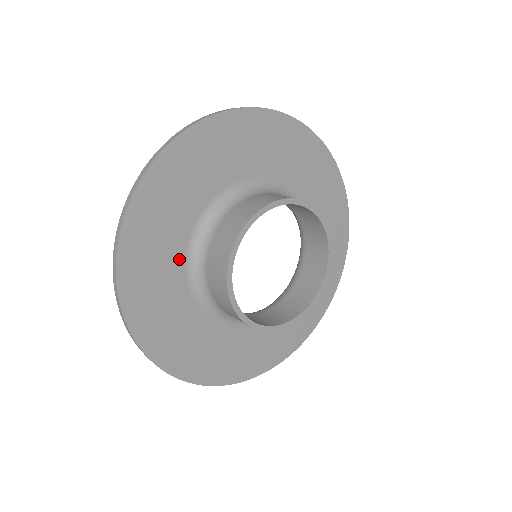
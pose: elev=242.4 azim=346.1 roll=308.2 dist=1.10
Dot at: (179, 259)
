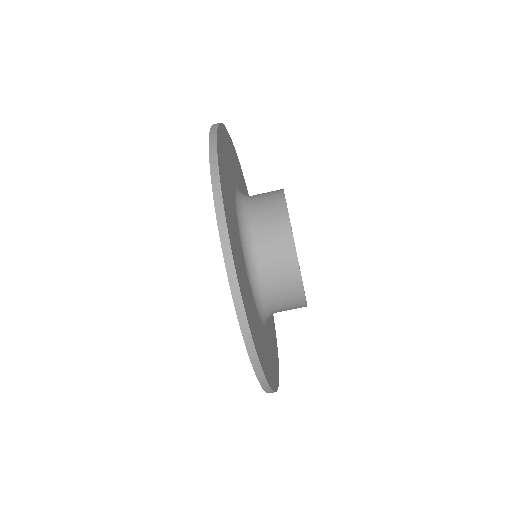
Dot at: (246, 276)
